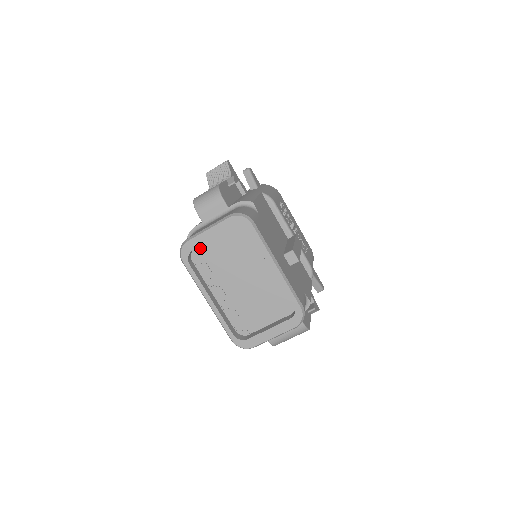
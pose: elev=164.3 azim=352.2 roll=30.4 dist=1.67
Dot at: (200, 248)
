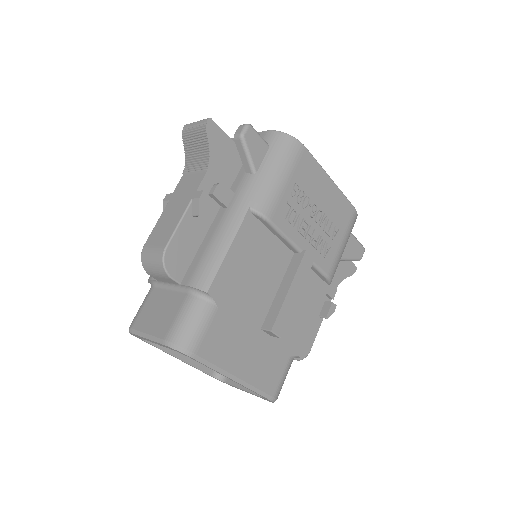
Dot at: occluded
